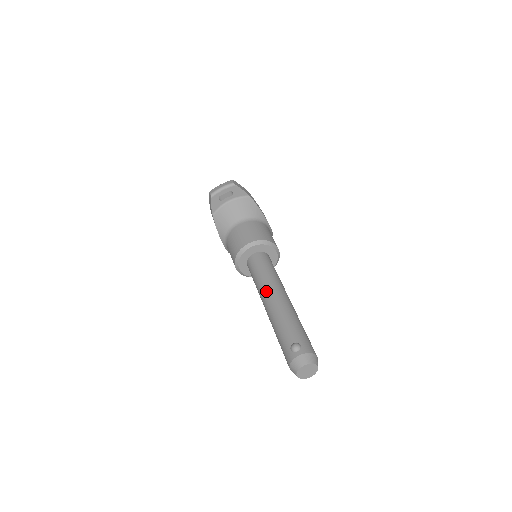
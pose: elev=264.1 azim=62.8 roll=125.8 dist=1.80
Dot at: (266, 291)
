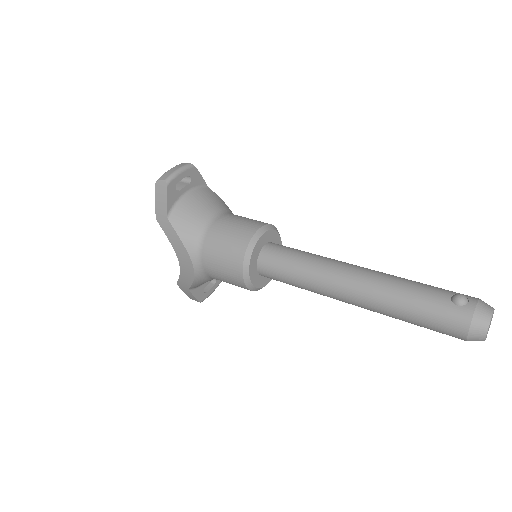
Dot at: (336, 269)
